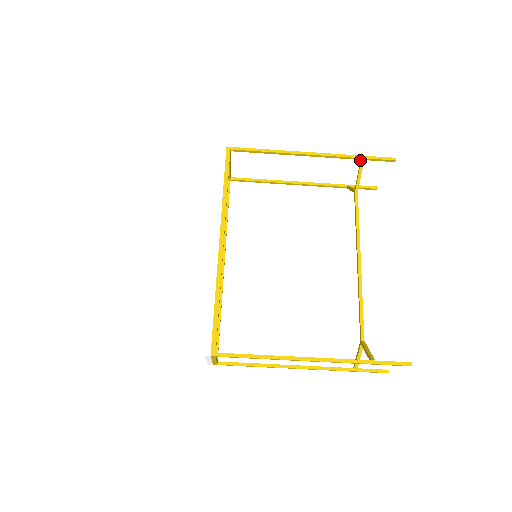
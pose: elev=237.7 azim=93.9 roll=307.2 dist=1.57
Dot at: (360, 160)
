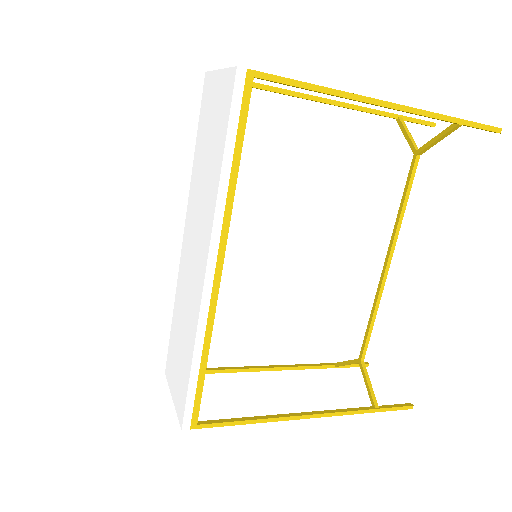
Dot at: (454, 122)
